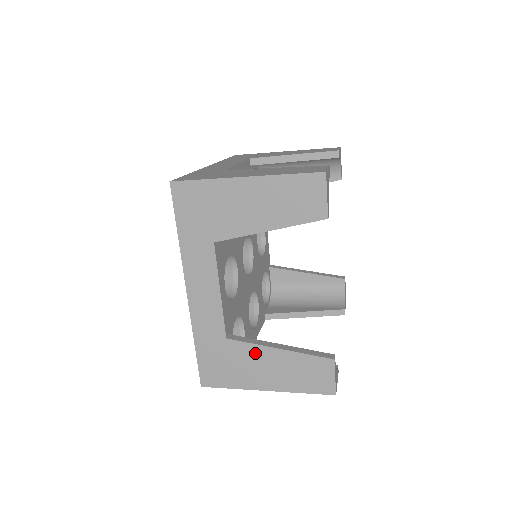
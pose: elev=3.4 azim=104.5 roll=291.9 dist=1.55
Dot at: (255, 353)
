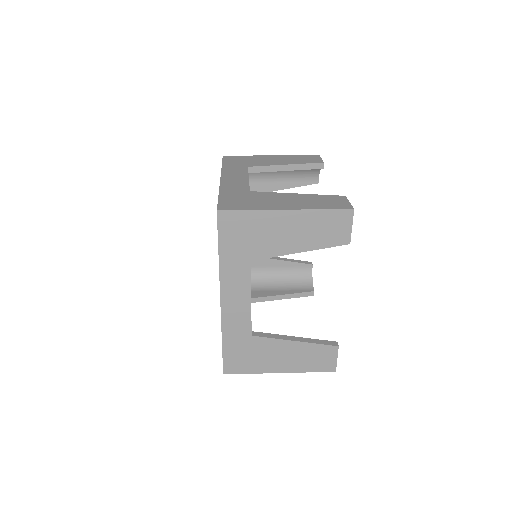
Dot at: (275, 345)
